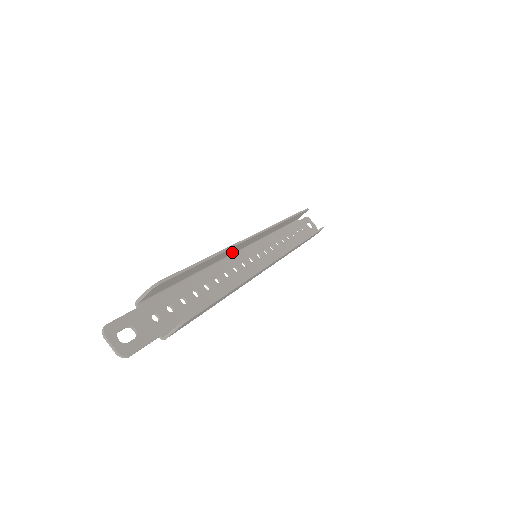
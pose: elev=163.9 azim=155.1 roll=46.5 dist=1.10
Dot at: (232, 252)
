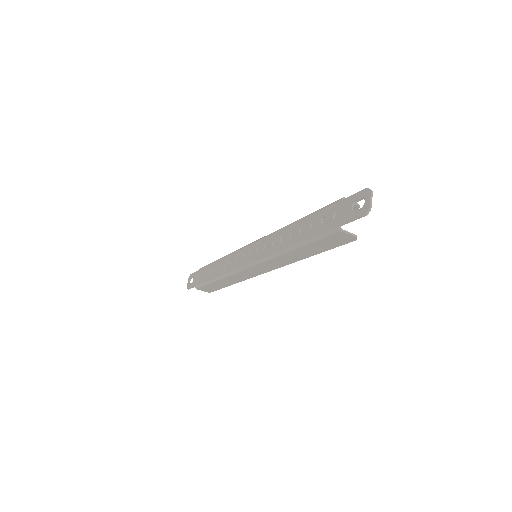
Dot at: occluded
